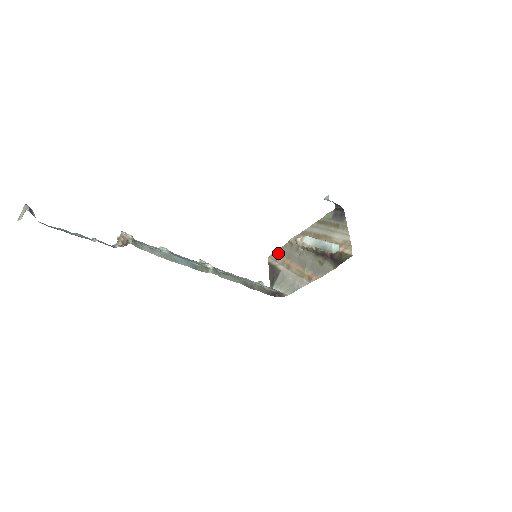
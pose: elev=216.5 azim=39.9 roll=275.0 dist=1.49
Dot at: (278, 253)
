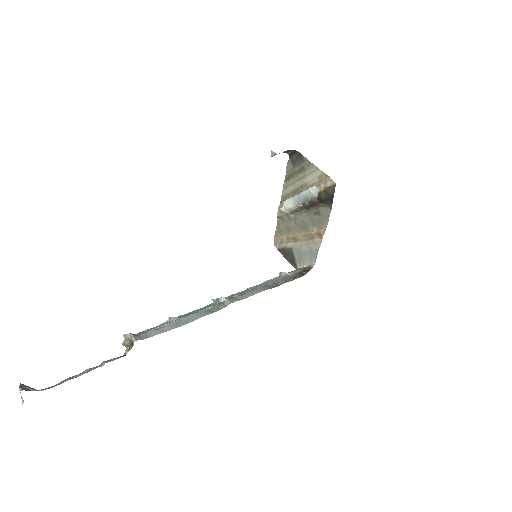
Dot at: (278, 235)
